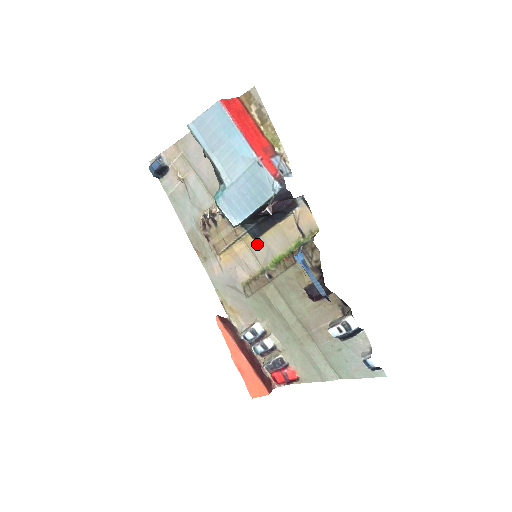
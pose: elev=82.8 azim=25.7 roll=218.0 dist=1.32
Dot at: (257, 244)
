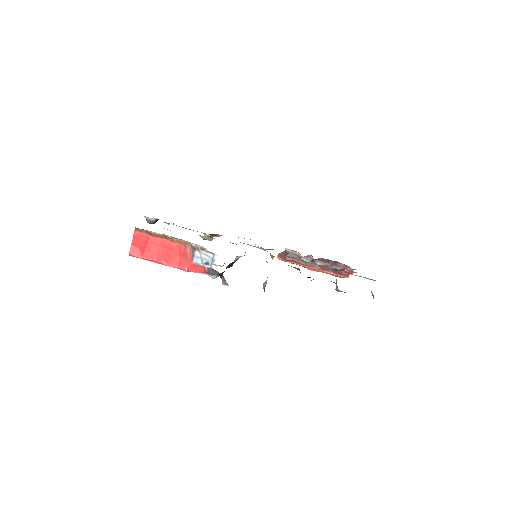
Dot at: occluded
